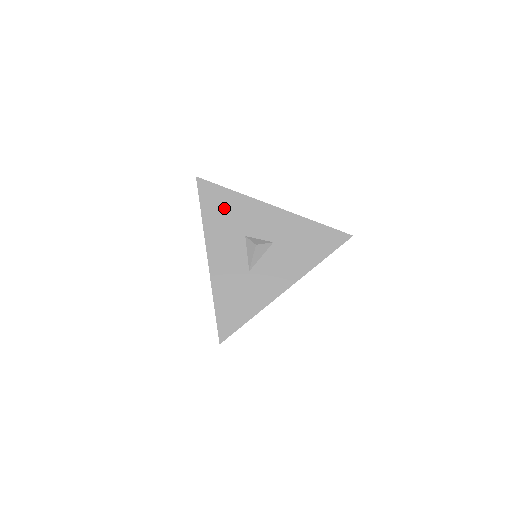
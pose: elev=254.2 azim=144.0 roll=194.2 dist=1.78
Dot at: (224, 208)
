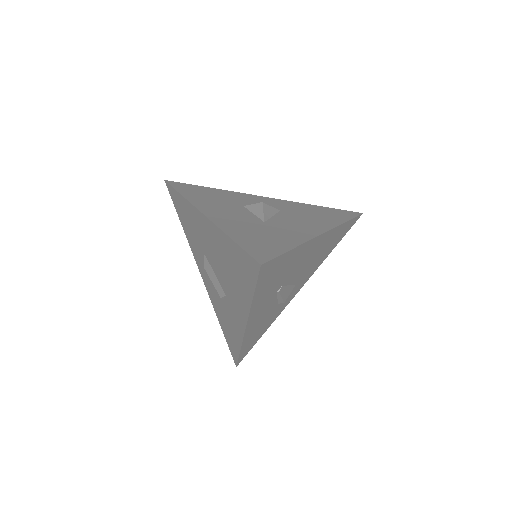
Dot at: (207, 193)
